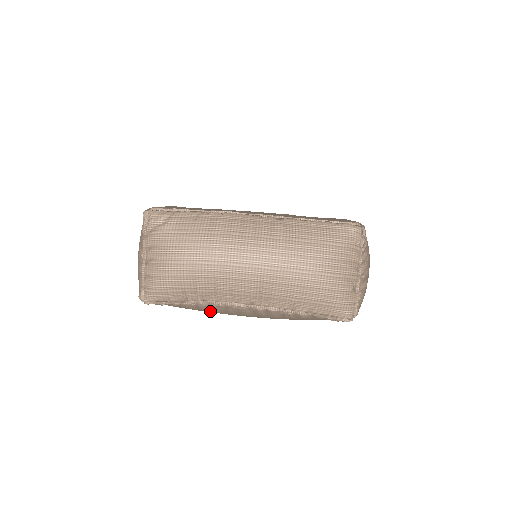
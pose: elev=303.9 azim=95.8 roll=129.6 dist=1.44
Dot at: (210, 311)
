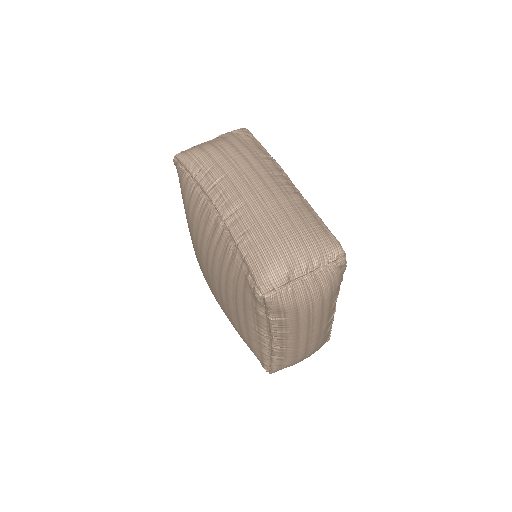
Dot at: (193, 211)
